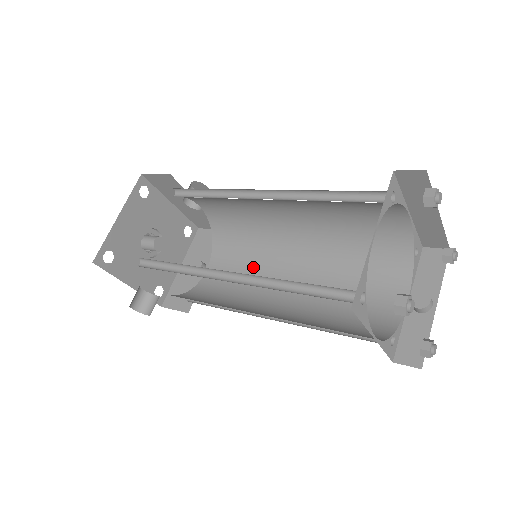
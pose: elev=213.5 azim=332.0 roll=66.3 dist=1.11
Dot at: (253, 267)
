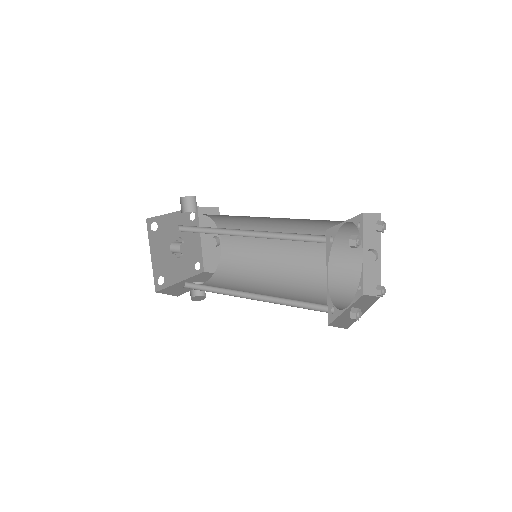
Dot at: (253, 238)
